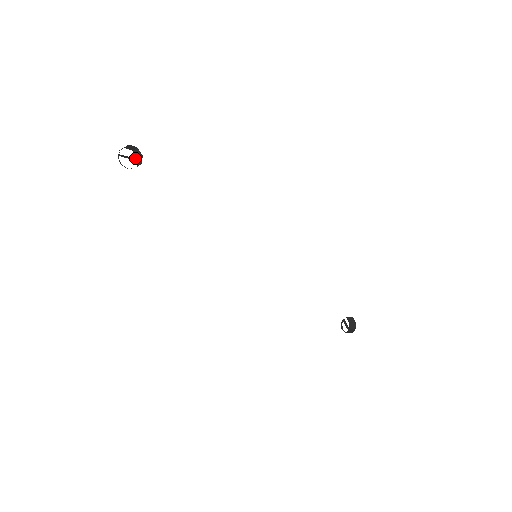
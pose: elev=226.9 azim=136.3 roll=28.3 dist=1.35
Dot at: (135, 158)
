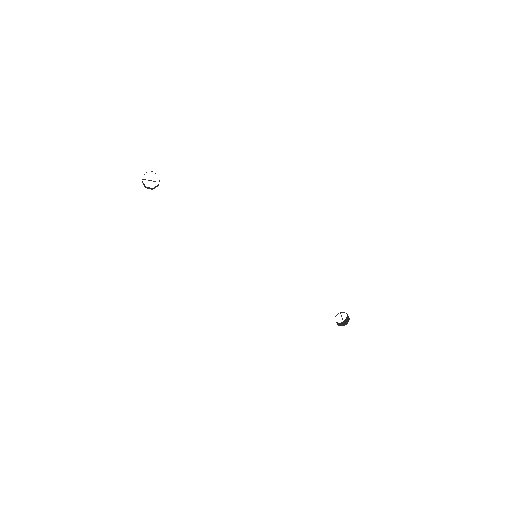
Dot at: occluded
